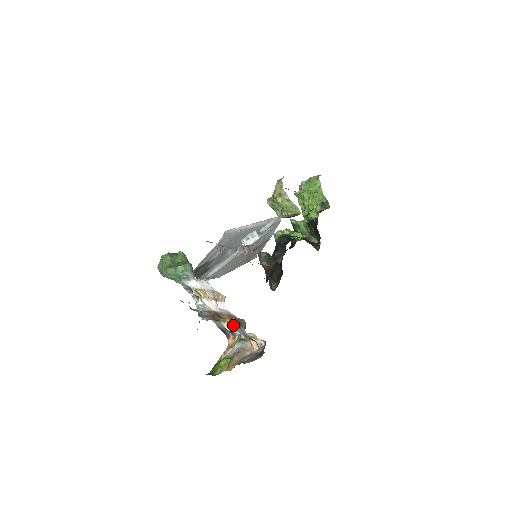
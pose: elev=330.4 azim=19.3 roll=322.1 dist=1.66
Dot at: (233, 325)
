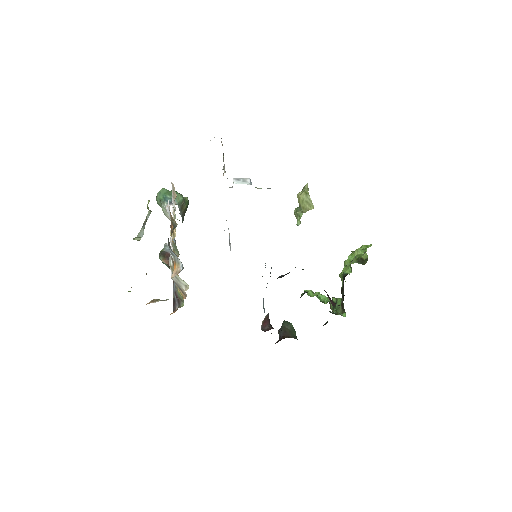
Dot at: occluded
